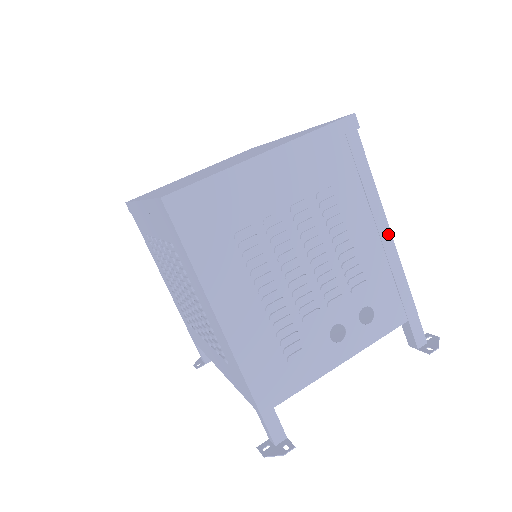
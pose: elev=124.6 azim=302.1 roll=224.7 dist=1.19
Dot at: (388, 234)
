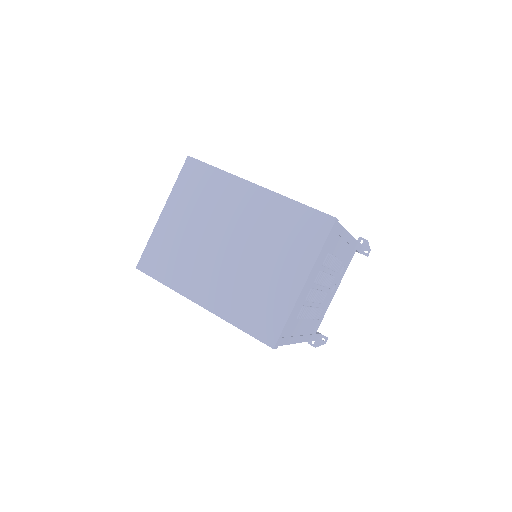
Dot at: (349, 236)
